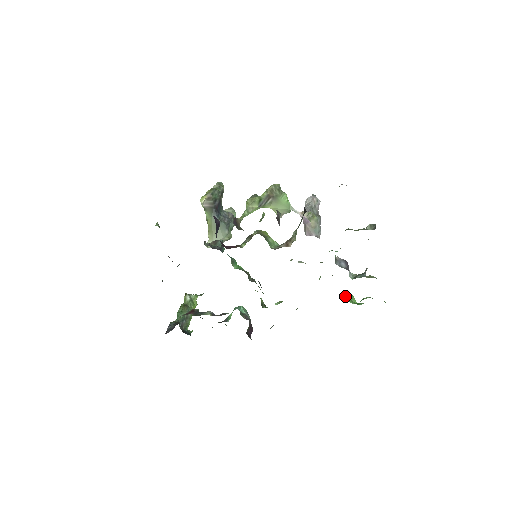
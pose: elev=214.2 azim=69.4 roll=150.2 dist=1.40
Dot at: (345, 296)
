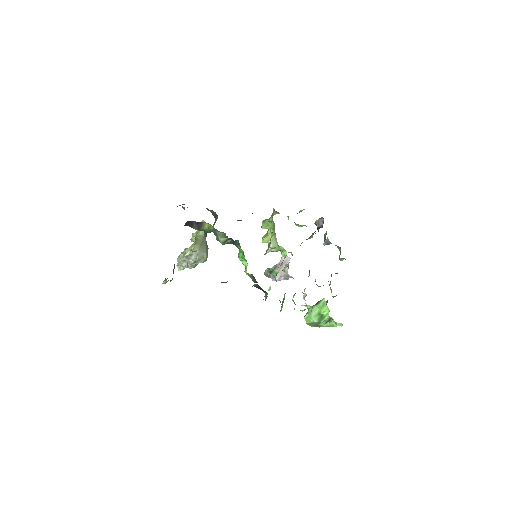
Dot at: (313, 311)
